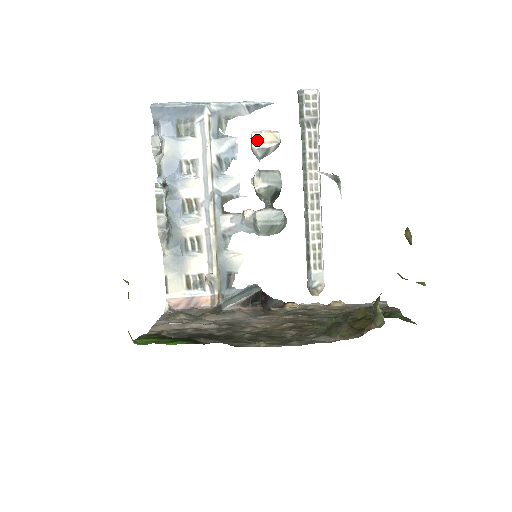
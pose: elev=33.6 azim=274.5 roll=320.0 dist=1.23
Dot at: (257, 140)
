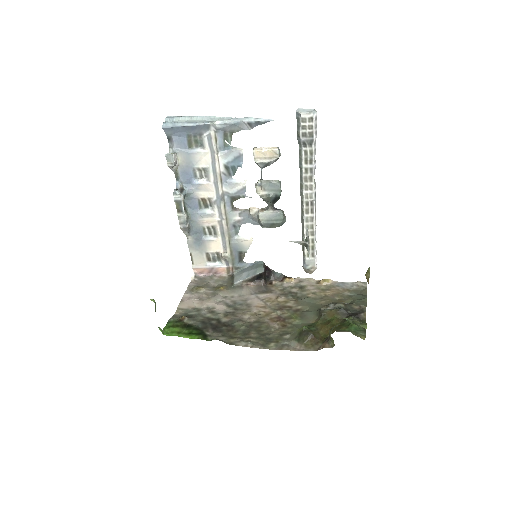
Dot at: (258, 156)
